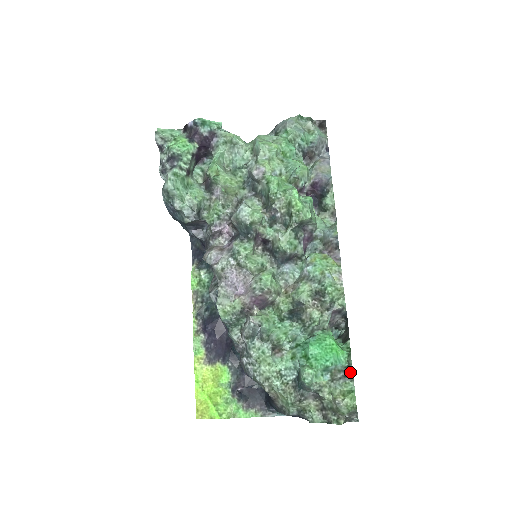
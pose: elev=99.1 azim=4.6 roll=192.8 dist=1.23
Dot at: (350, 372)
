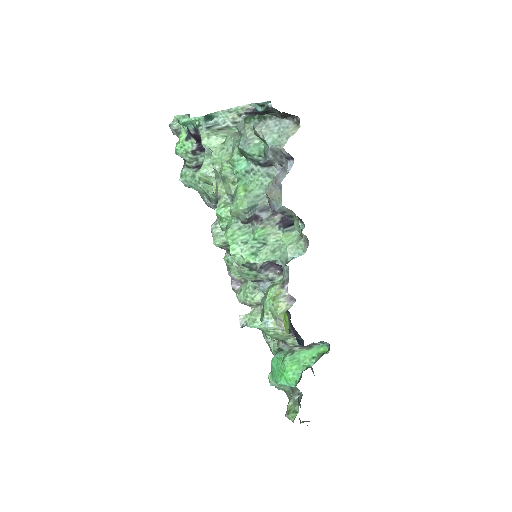
Dot at: (298, 397)
